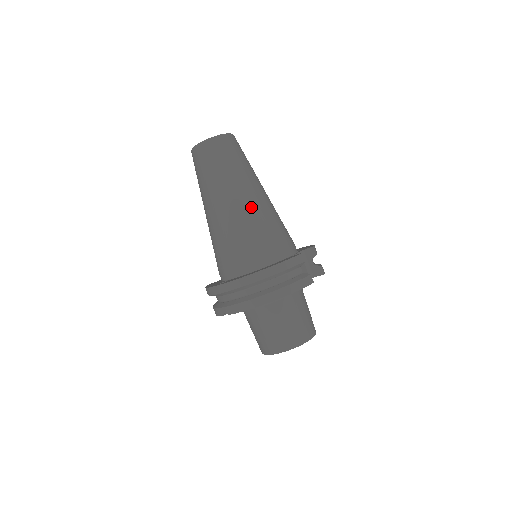
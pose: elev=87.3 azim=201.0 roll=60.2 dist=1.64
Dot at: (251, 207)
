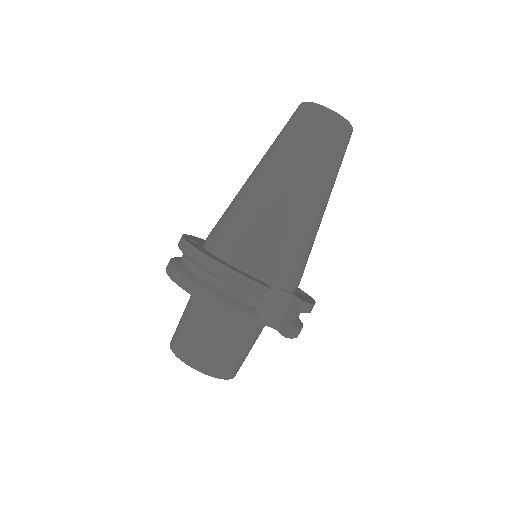
Dot at: (282, 201)
